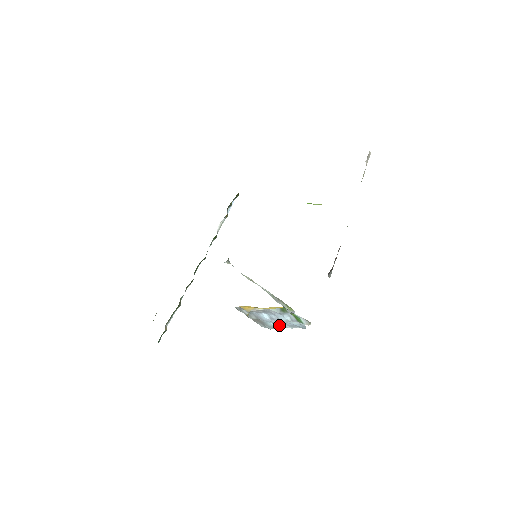
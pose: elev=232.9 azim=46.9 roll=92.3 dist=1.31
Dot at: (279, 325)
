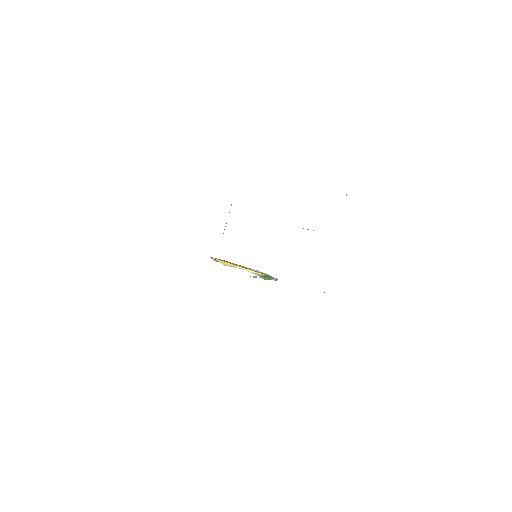
Dot at: occluded
